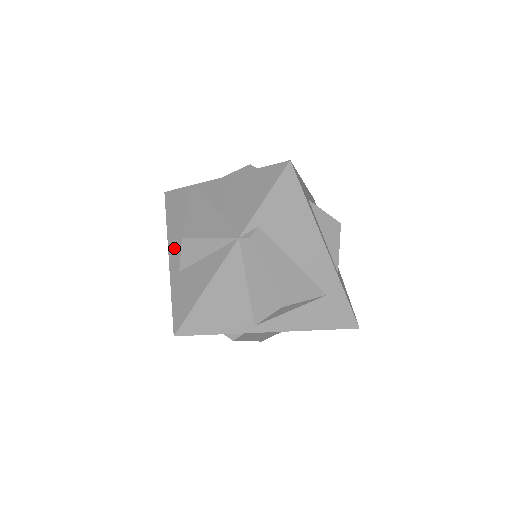
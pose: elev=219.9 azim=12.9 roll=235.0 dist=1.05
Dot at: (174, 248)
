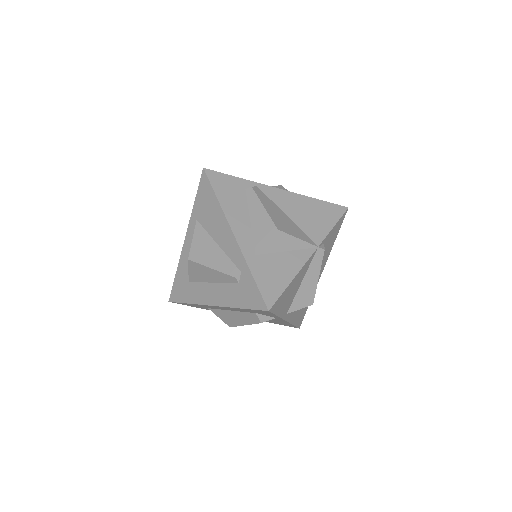
Dot at: (241, 230)
